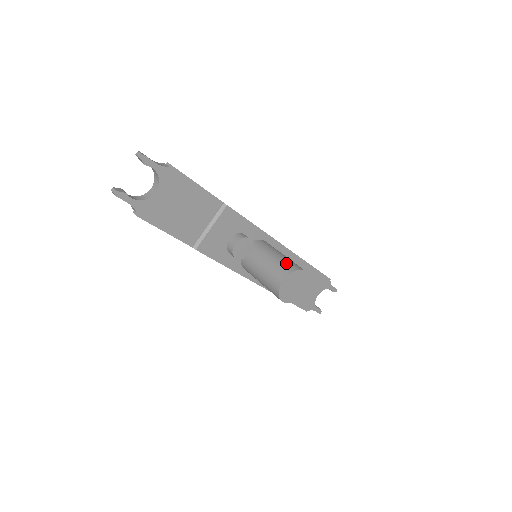
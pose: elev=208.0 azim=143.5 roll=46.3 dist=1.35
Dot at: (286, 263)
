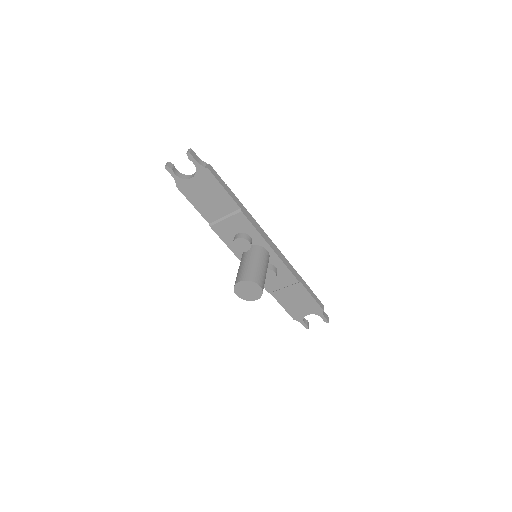
Dot at: (253, 273)
